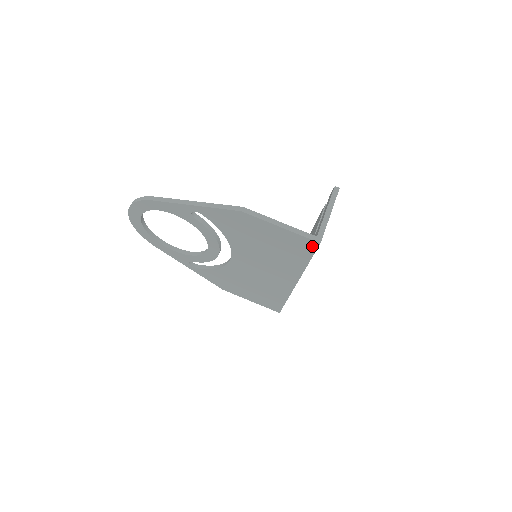
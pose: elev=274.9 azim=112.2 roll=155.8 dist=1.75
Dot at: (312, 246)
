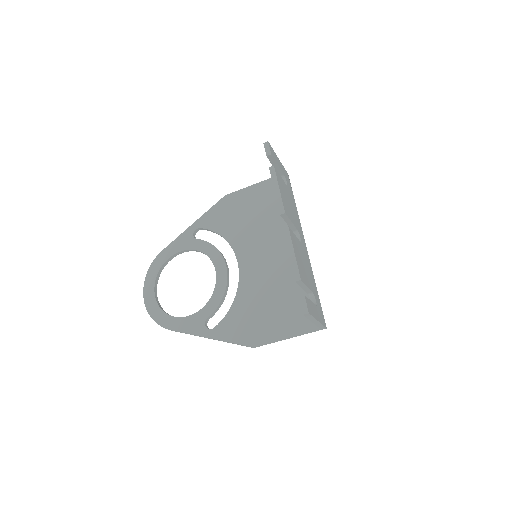
Dot at: occluded
